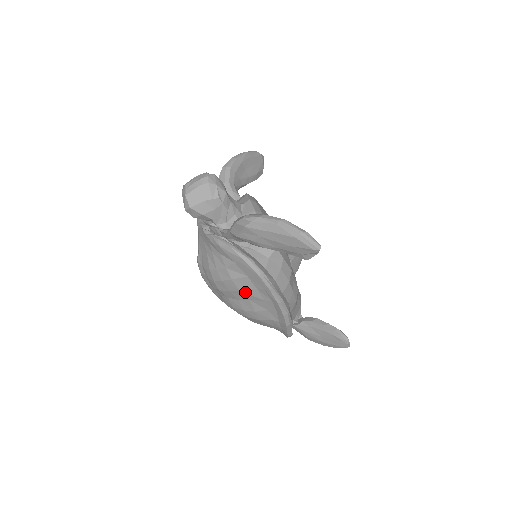
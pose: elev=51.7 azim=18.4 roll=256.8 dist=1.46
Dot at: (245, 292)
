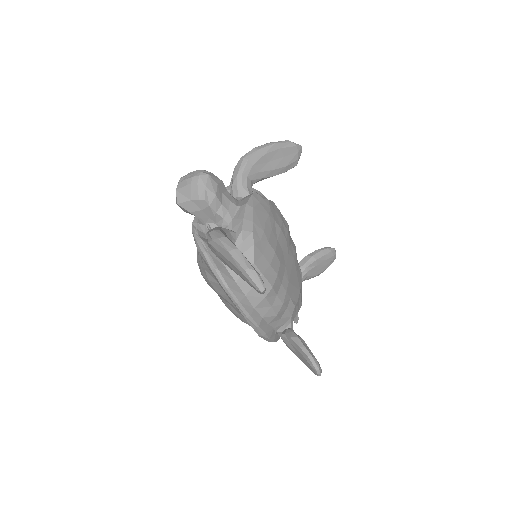
Dot at: (221, 295)
